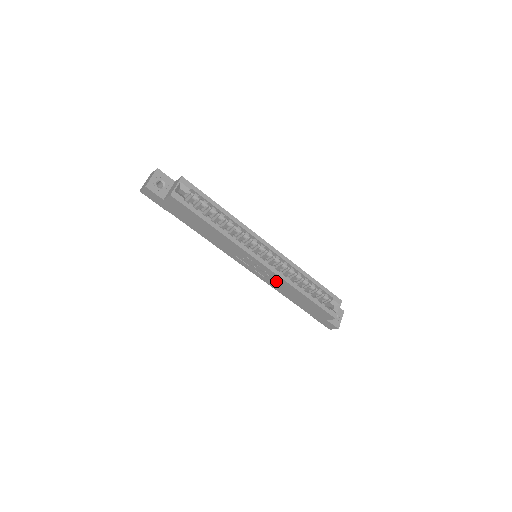
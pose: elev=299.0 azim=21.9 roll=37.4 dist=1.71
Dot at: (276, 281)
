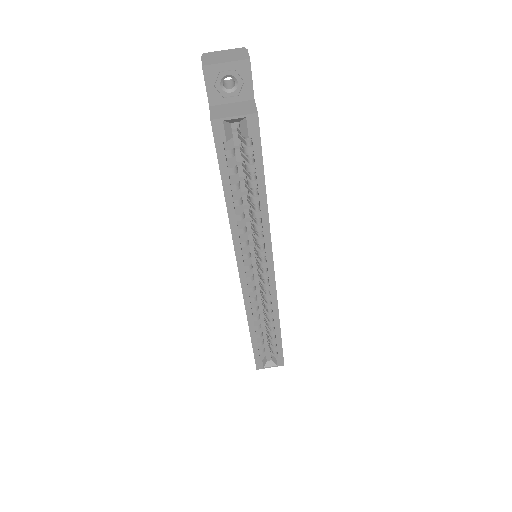
Dot at: occluded
